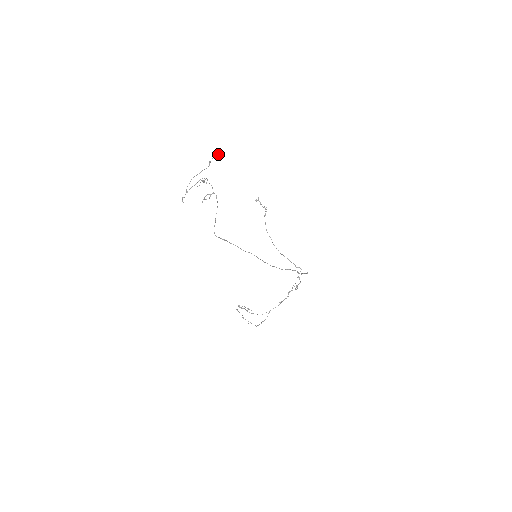
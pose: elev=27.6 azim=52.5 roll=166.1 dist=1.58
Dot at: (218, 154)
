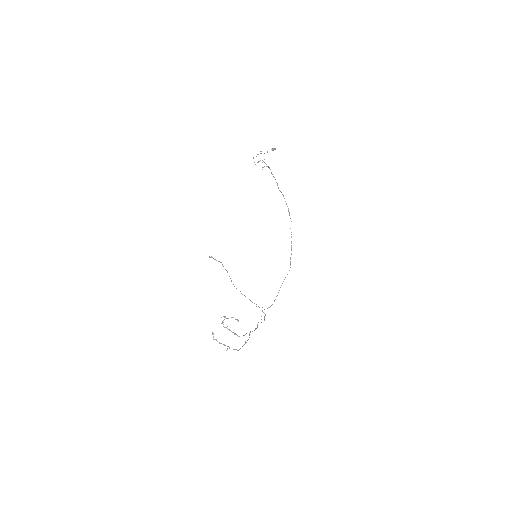
Dot at: (274, 149)
